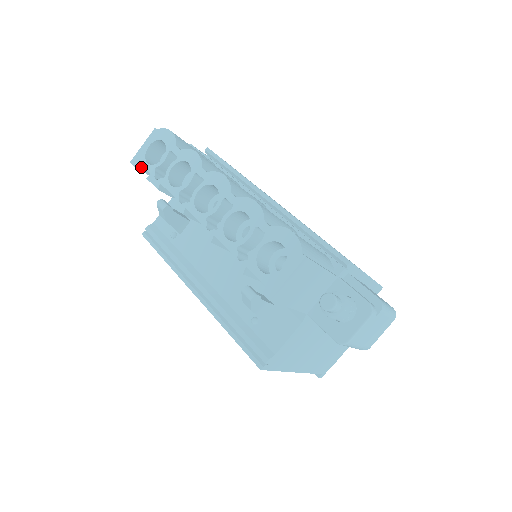
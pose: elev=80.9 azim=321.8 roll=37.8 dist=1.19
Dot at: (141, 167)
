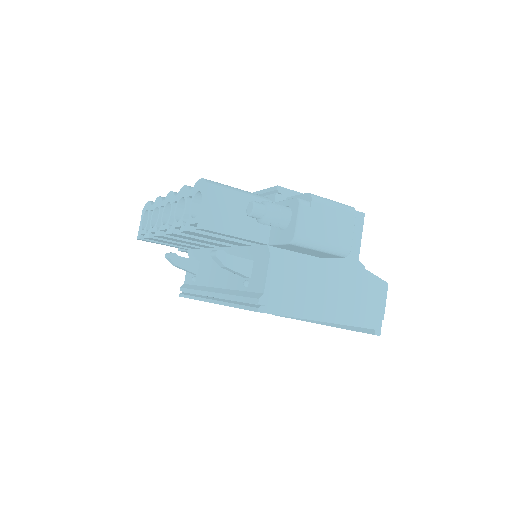
Dot at: occluded
